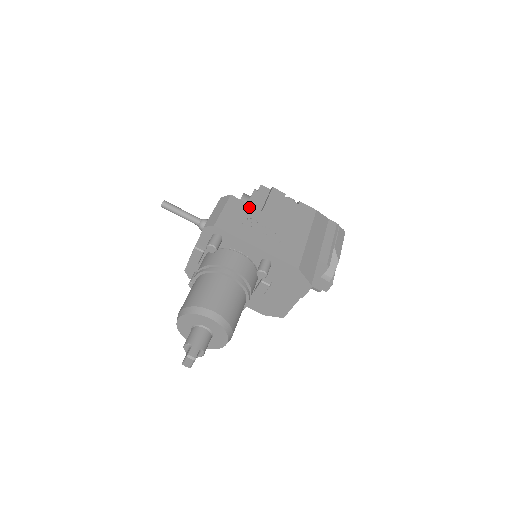
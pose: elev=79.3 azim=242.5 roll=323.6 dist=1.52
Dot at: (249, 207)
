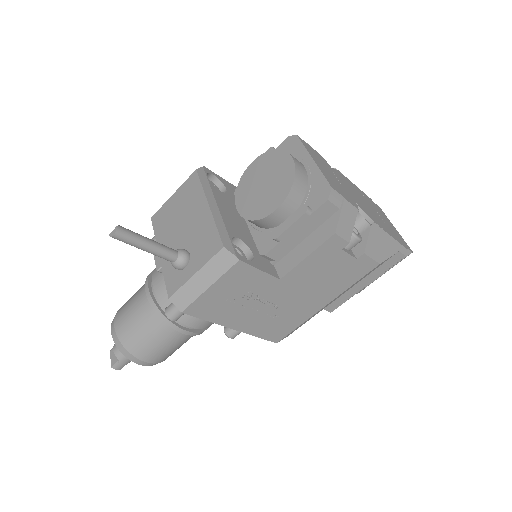
Dot at: (260, 277)
